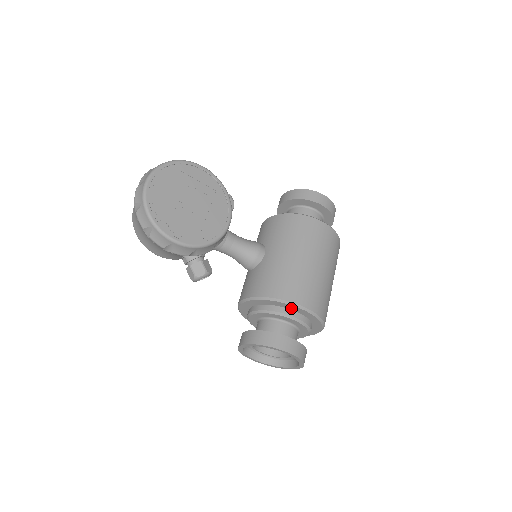
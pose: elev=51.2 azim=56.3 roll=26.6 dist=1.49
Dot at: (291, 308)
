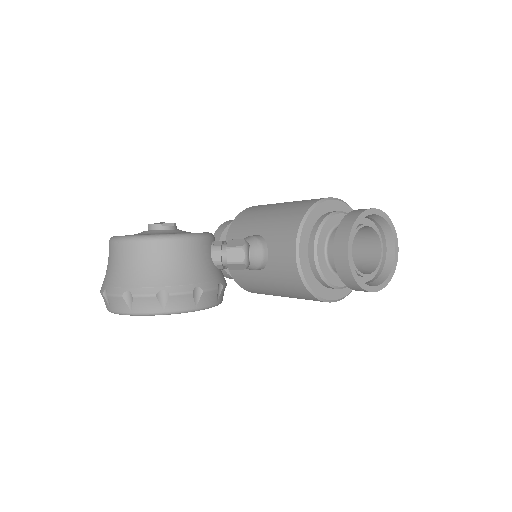
Dot at: occluded
